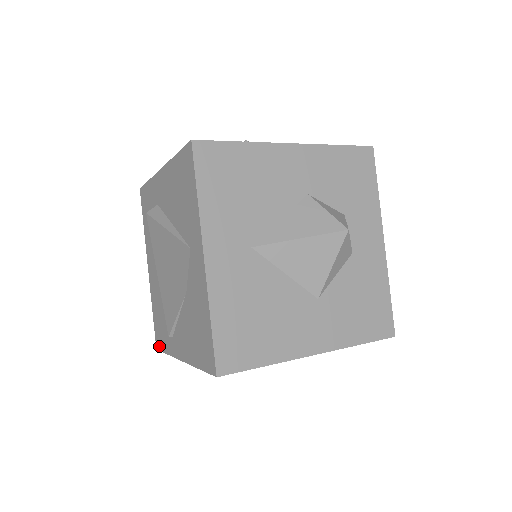
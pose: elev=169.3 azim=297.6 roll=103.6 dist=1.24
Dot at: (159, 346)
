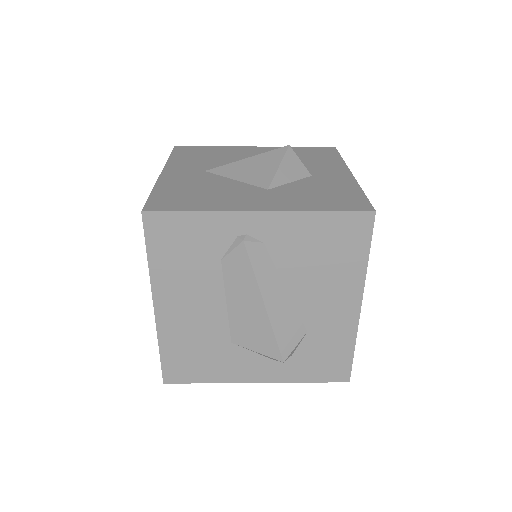
Dot at: (162, 368)
